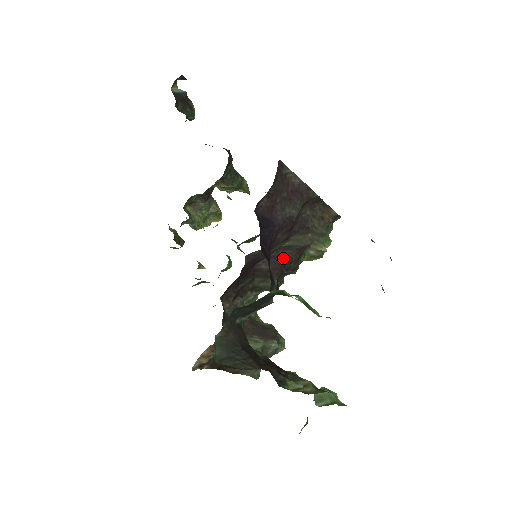
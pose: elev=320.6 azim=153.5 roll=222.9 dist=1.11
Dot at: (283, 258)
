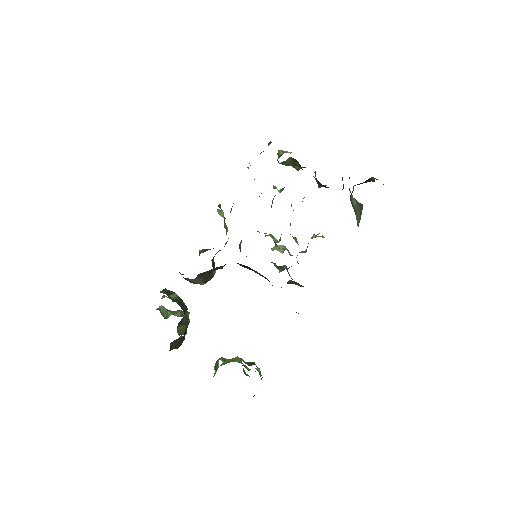
Dot at: (259, 274)
